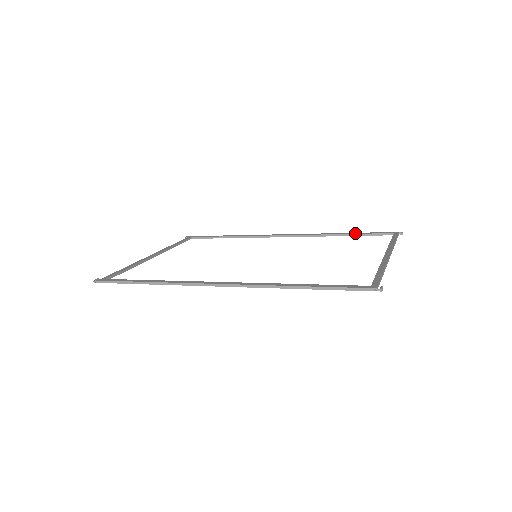
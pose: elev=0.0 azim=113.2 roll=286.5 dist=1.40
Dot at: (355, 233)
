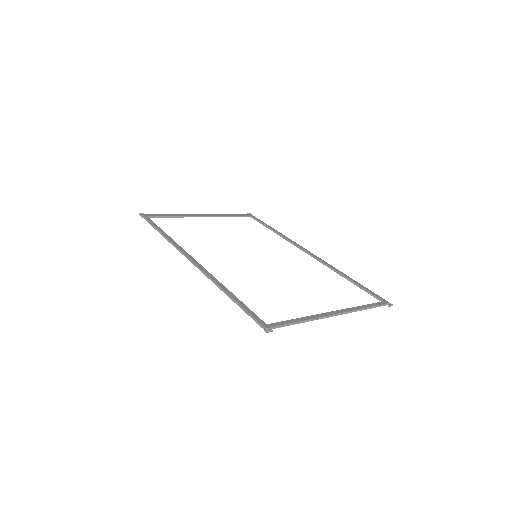
Dot at: (357, 282)
